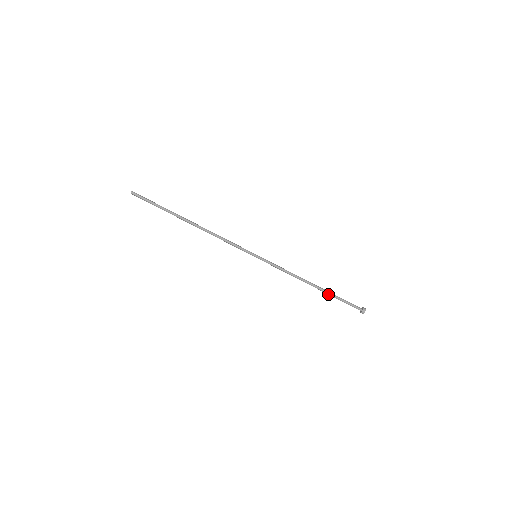
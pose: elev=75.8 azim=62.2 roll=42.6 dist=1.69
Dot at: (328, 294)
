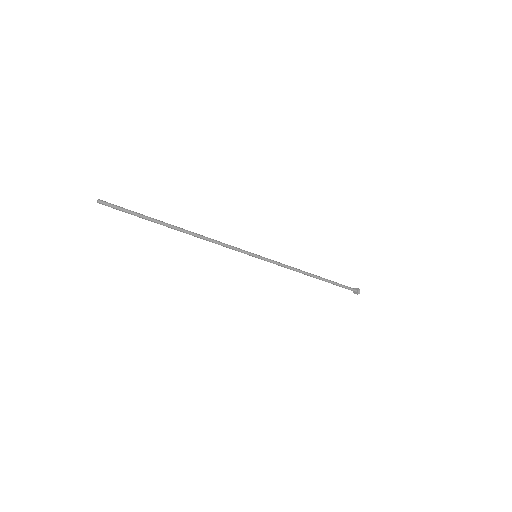
Dot at: occluded
